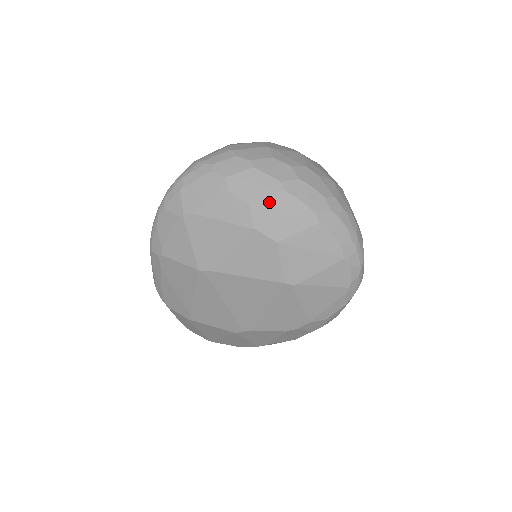
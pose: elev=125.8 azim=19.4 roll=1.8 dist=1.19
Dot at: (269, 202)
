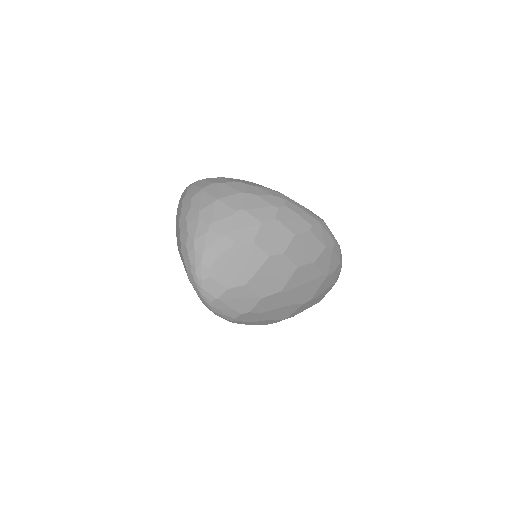
Dot at: (177, 224)
